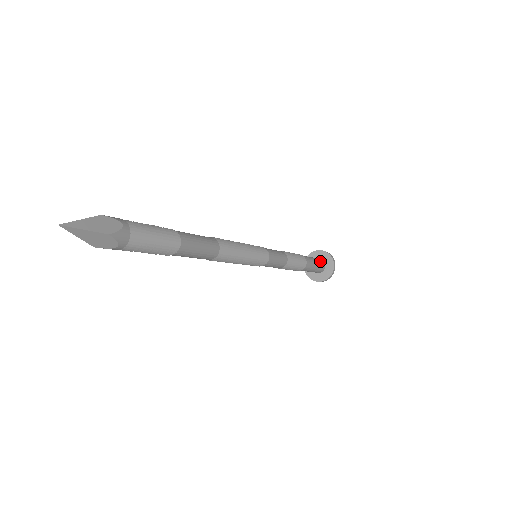
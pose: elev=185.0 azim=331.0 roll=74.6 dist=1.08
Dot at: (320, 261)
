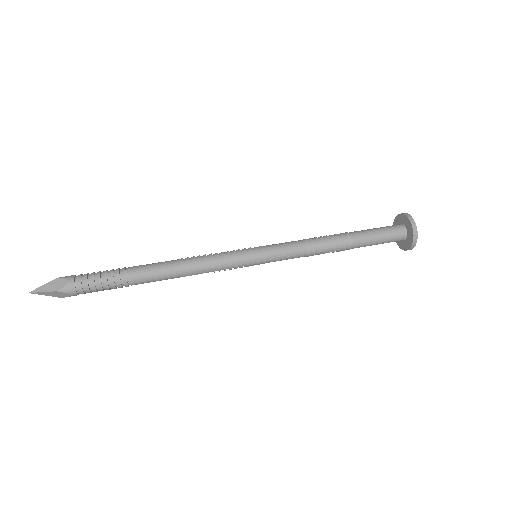
Dot at: (393, 229)
